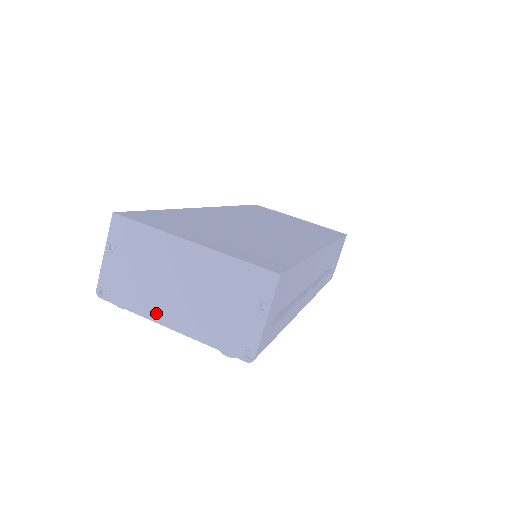
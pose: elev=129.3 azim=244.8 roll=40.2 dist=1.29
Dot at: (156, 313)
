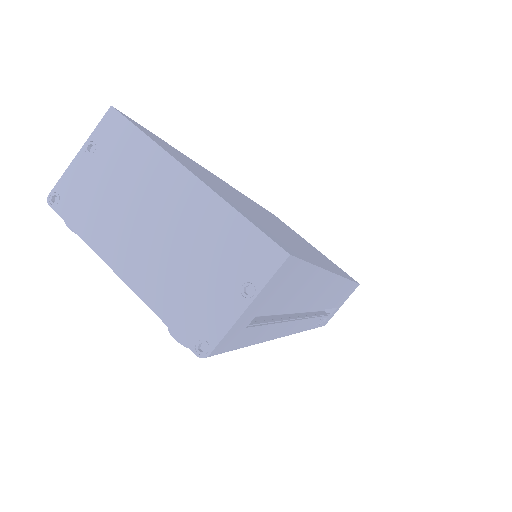
Dot at: (109, 249)
